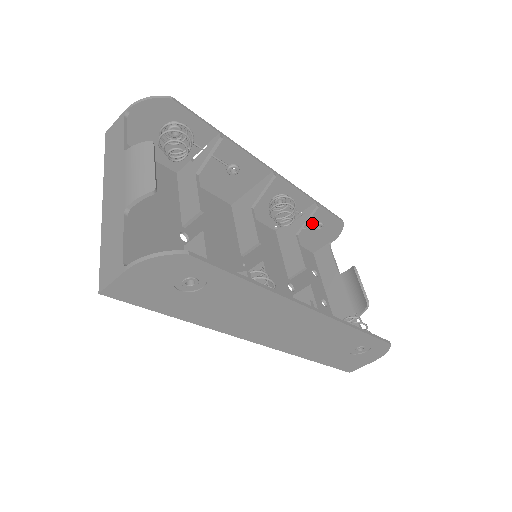
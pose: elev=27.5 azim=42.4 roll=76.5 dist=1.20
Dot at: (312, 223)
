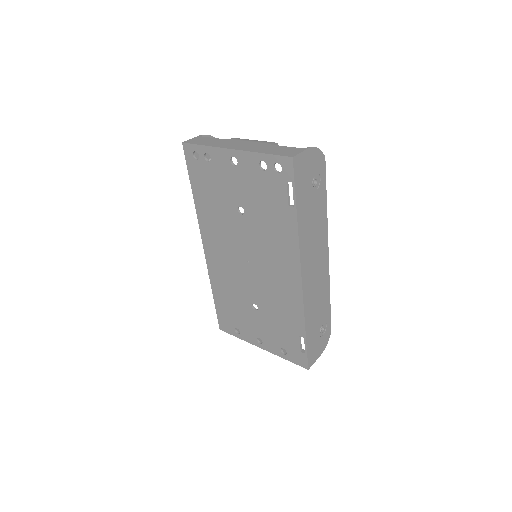
Dot at: occluded
